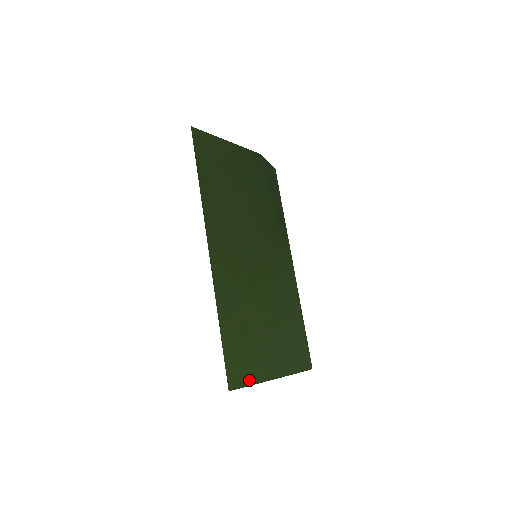
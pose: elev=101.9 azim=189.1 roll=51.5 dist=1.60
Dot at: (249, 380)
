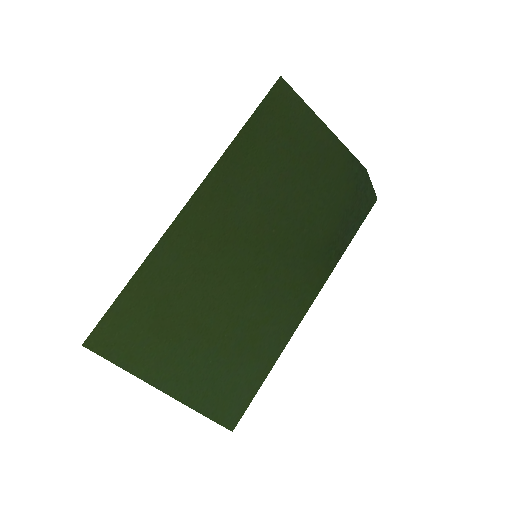
Dot at: (122, 360)
